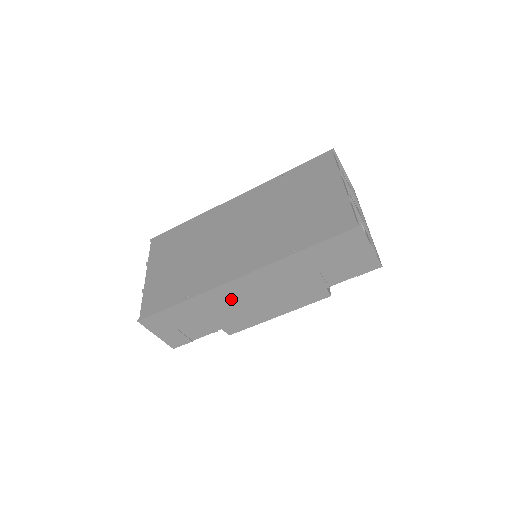
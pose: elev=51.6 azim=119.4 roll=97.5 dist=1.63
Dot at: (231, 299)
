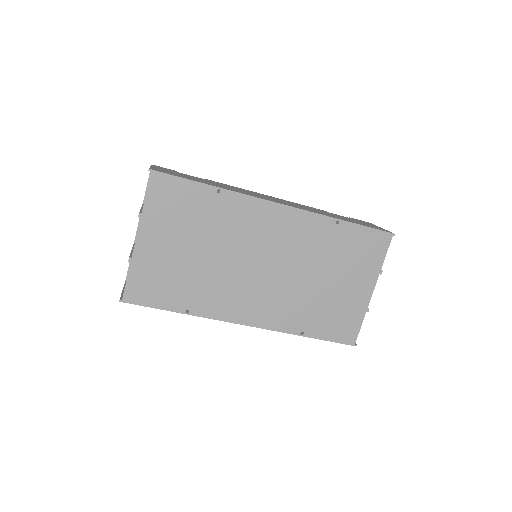
Dot at: occluded
